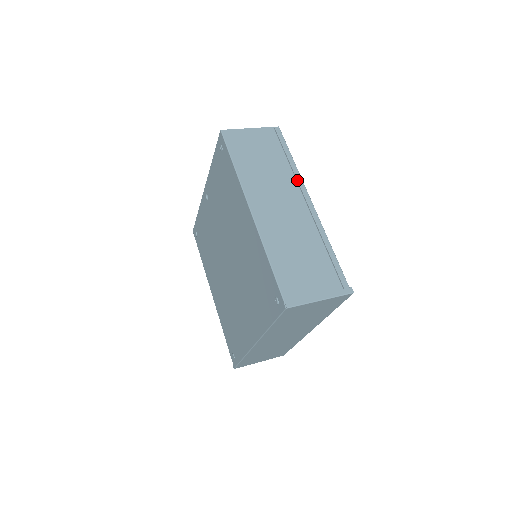
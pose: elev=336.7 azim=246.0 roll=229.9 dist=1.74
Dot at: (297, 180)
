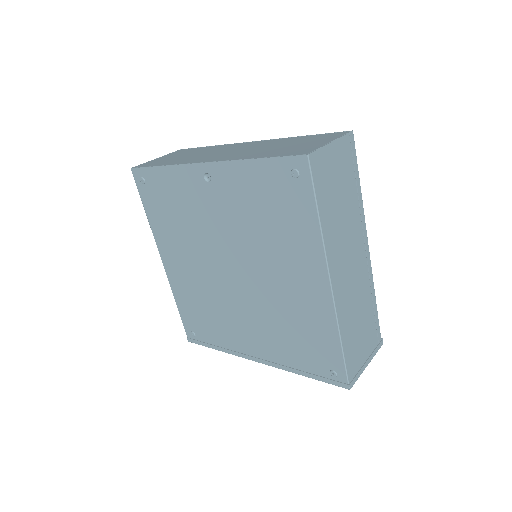
Dot at: (362, 220)
